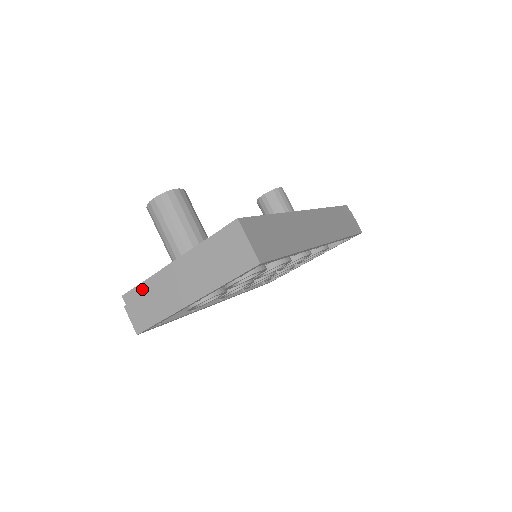
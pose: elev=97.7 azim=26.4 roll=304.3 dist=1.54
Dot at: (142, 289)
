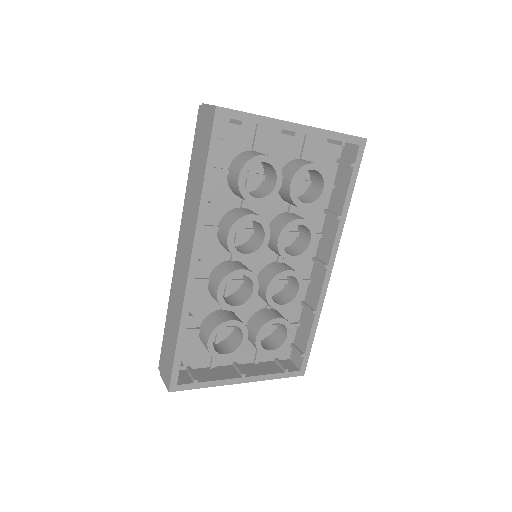
Dot at: occluded
